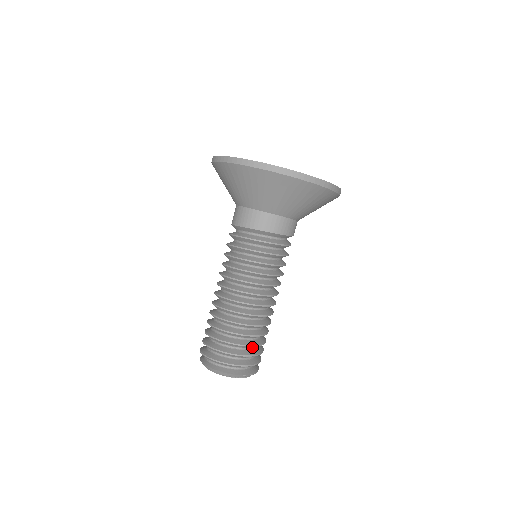
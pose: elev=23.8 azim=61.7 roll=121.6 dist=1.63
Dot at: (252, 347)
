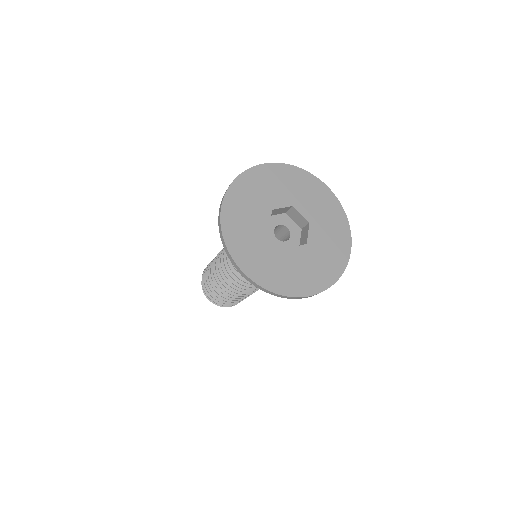
Dot at: occluded
